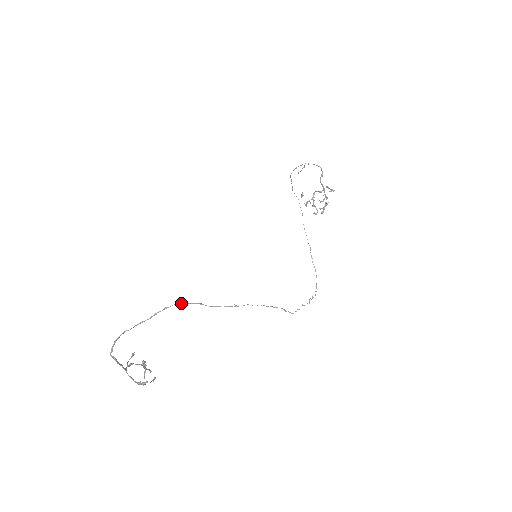
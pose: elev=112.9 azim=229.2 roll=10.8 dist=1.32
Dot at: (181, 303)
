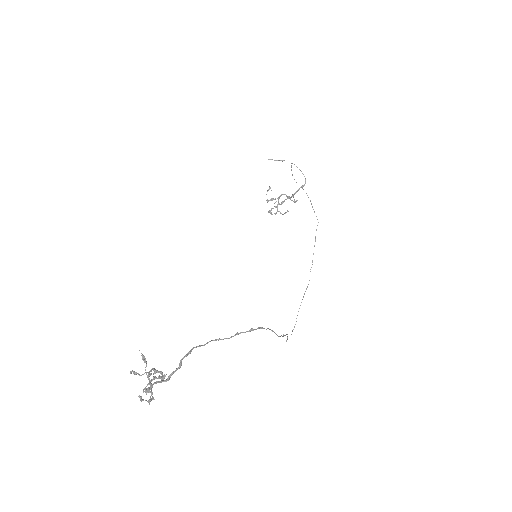
Dot at: occluded
